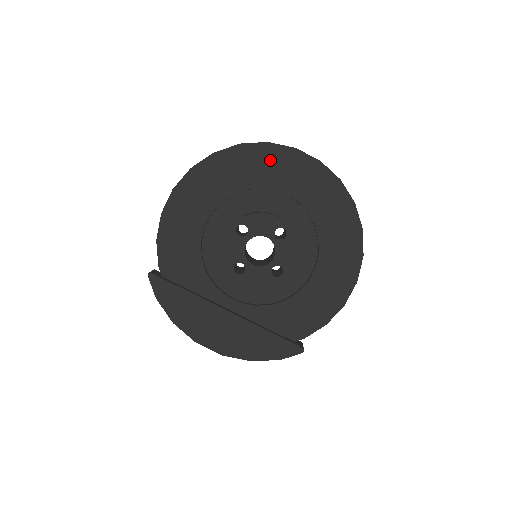
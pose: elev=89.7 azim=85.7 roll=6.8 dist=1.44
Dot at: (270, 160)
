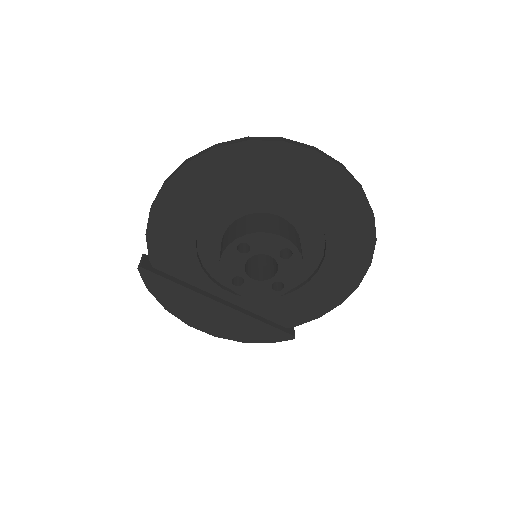
Dot at: (283, 162)
